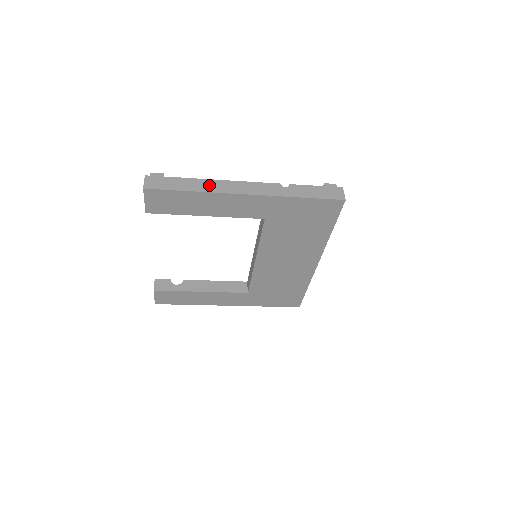
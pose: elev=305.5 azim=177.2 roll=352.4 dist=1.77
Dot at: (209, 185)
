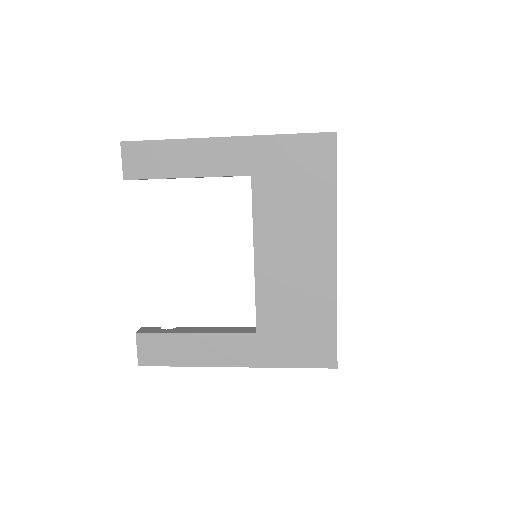
Dot at: occluded
